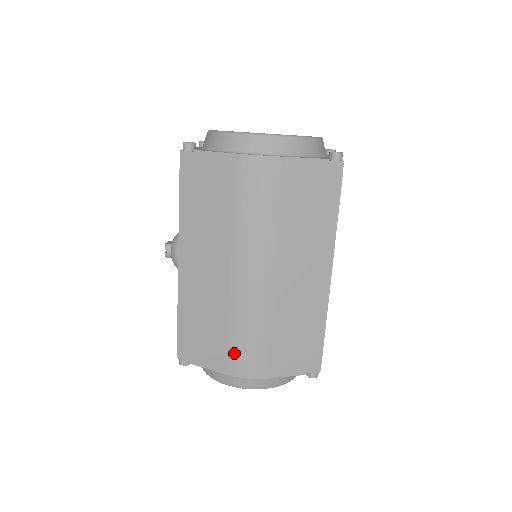
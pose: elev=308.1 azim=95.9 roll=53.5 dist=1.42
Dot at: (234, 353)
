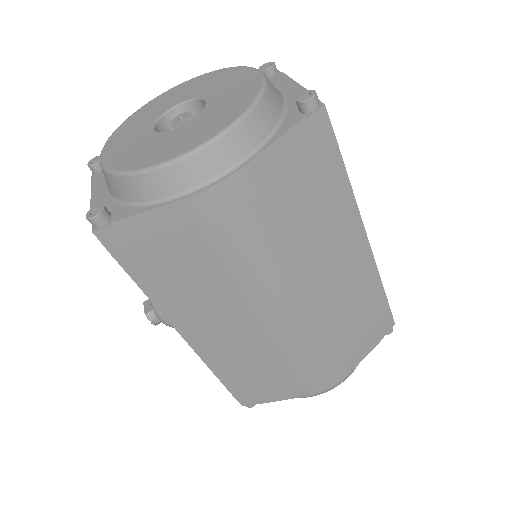
Dot at: (306, 379)
